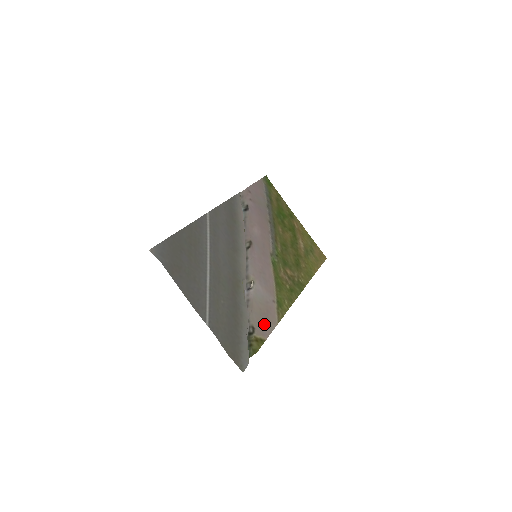
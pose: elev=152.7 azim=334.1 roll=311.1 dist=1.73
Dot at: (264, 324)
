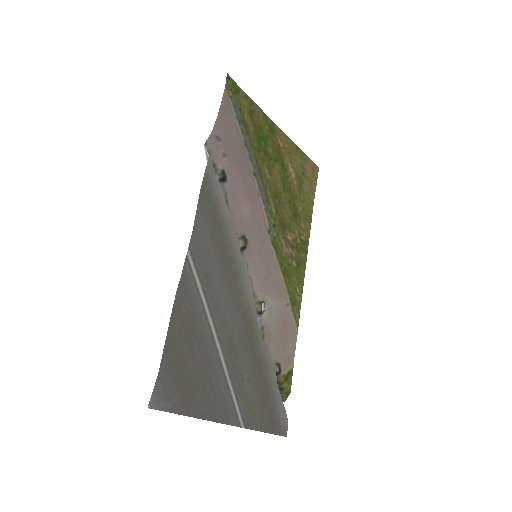
Dot at: (286, 347)
